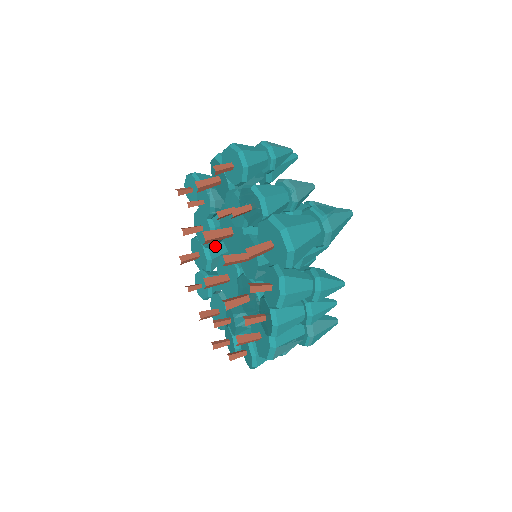
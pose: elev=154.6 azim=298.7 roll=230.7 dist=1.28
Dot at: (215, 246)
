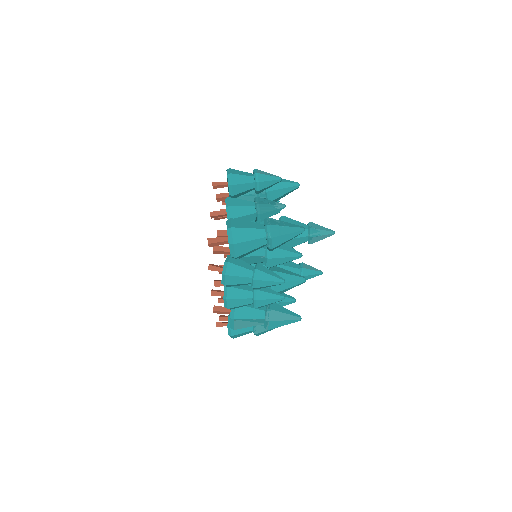
Dot at: occluded
